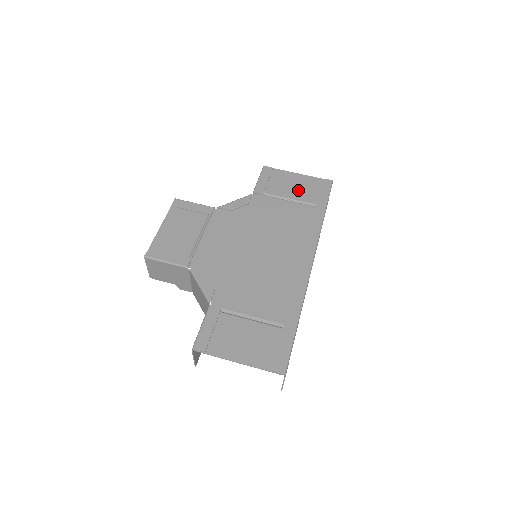
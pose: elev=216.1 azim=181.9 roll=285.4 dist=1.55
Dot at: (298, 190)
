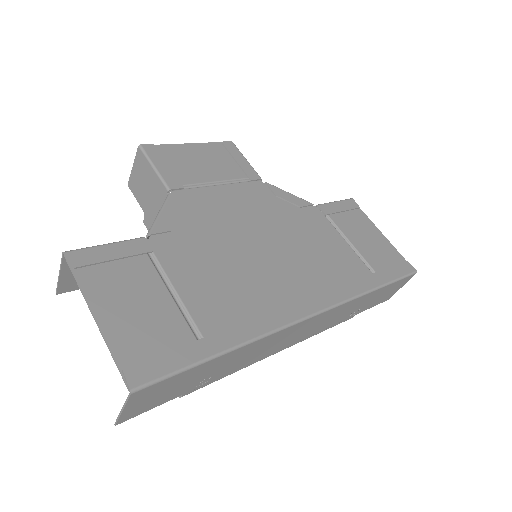
Dot at: (368, 245)
